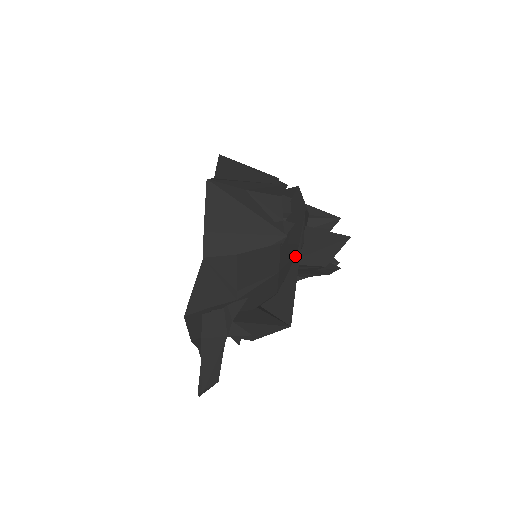
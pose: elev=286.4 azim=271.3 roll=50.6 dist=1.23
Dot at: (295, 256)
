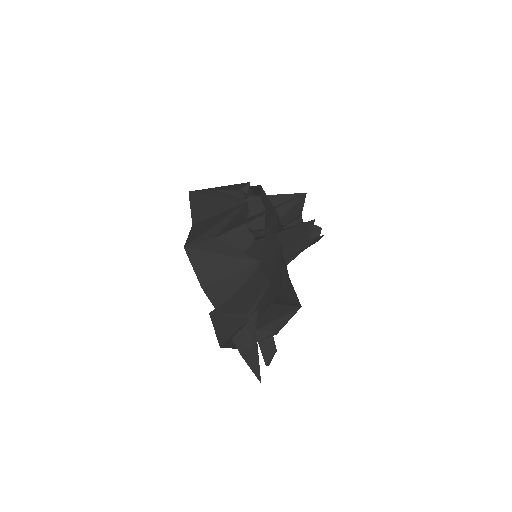
Dot at: (278, 259)
